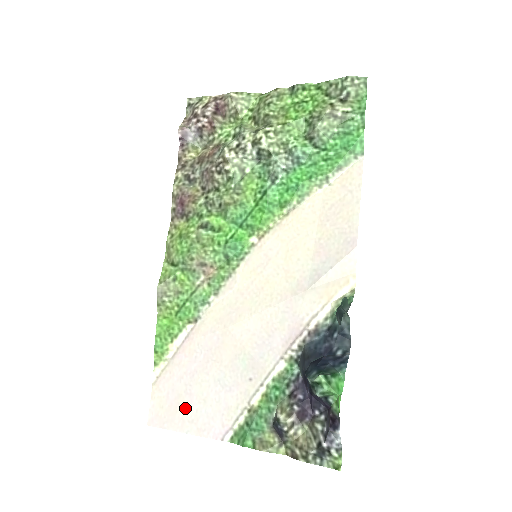
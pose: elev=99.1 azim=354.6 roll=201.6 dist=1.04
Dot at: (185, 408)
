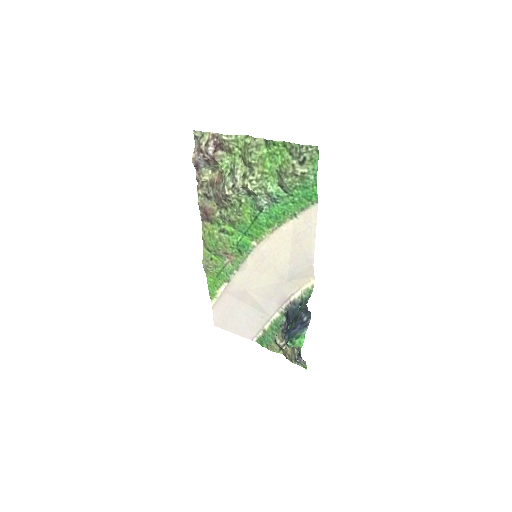
Dot at: (231, 322)
